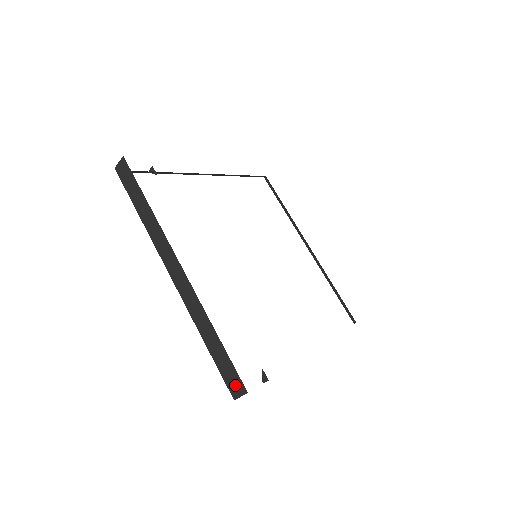
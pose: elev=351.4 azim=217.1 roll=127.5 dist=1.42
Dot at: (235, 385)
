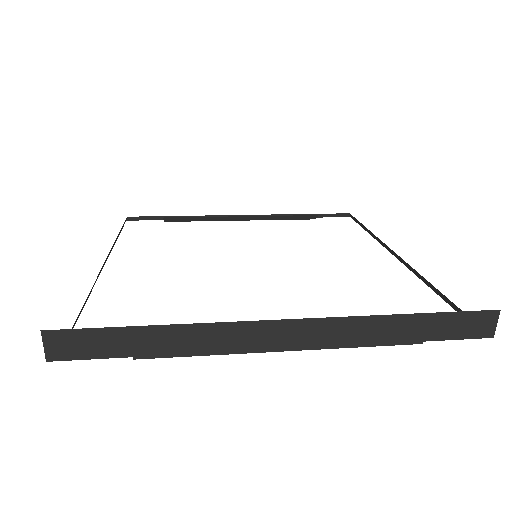
Dot at: occluded
